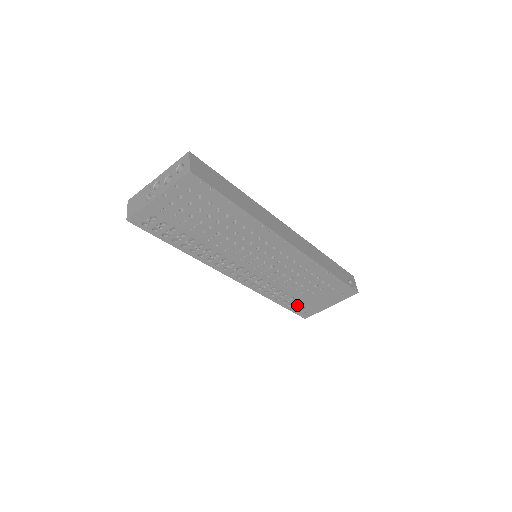
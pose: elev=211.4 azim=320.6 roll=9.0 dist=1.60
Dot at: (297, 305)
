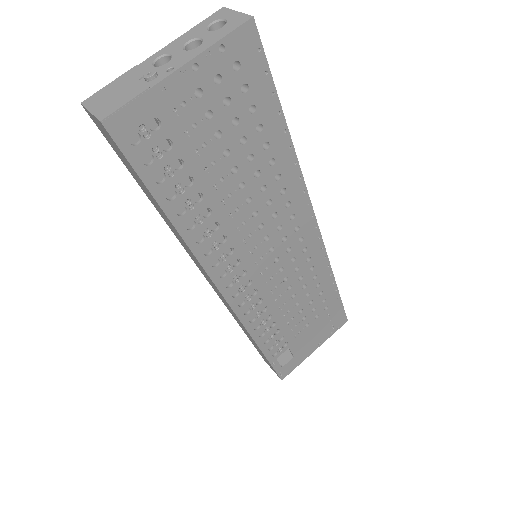
Dot at: (282, 352)
